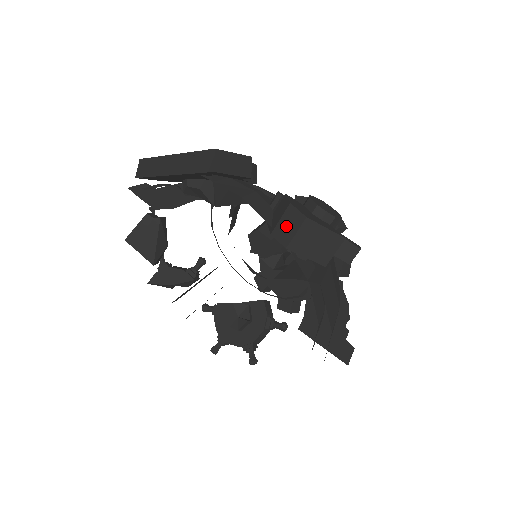
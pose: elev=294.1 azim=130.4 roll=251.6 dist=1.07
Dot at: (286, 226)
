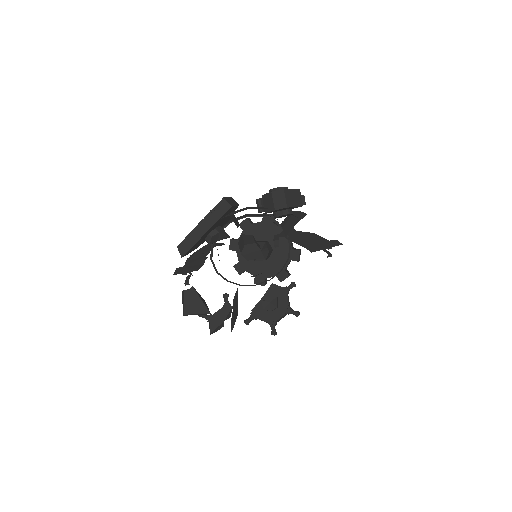
Dot at: (278, 200)
